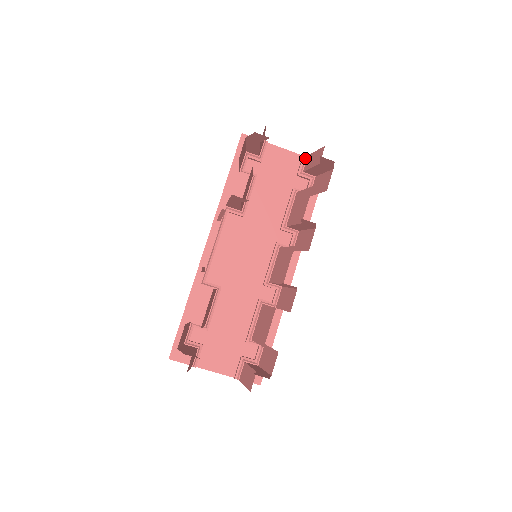
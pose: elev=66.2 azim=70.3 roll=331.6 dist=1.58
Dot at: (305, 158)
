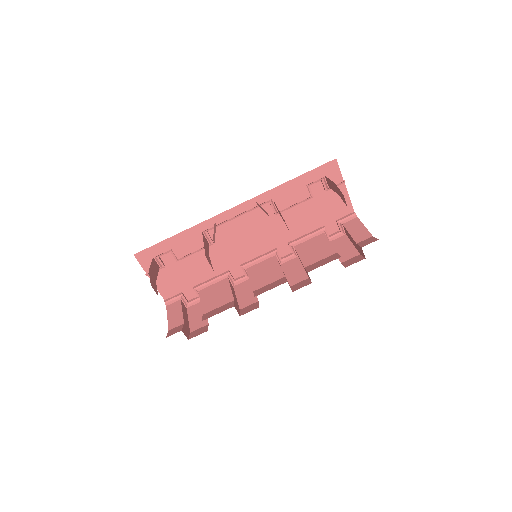
Dot at: (354, 216)
